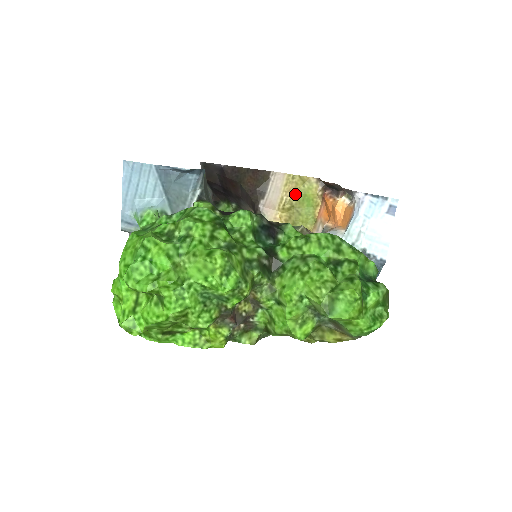
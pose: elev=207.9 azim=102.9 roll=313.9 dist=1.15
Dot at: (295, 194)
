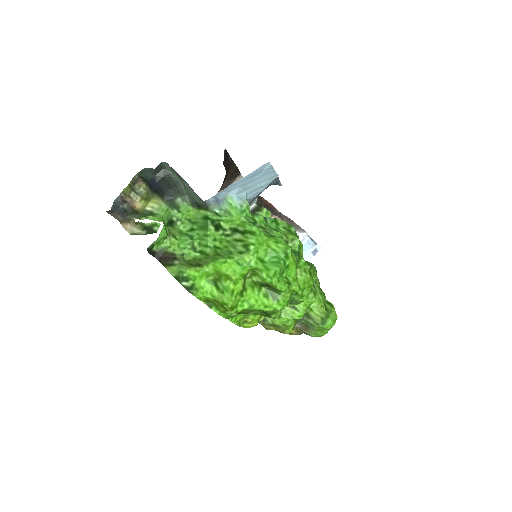
Dot at: occluded
